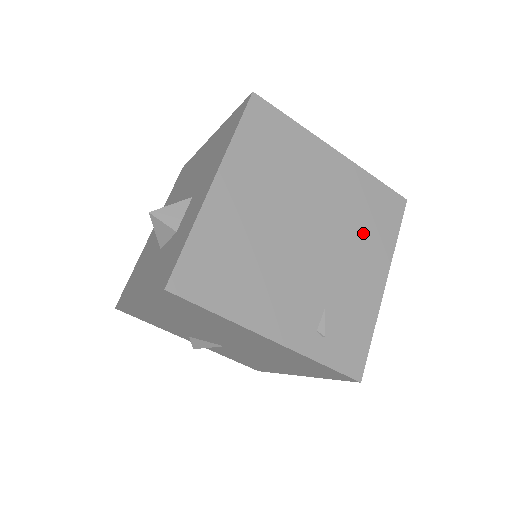
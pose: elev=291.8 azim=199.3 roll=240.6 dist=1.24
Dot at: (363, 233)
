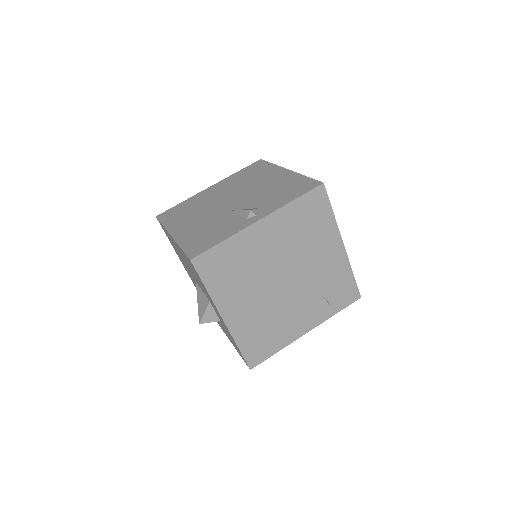
Dot at: (312, 239)
